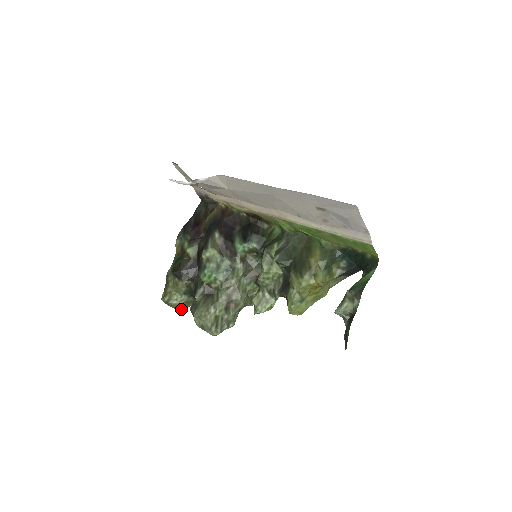
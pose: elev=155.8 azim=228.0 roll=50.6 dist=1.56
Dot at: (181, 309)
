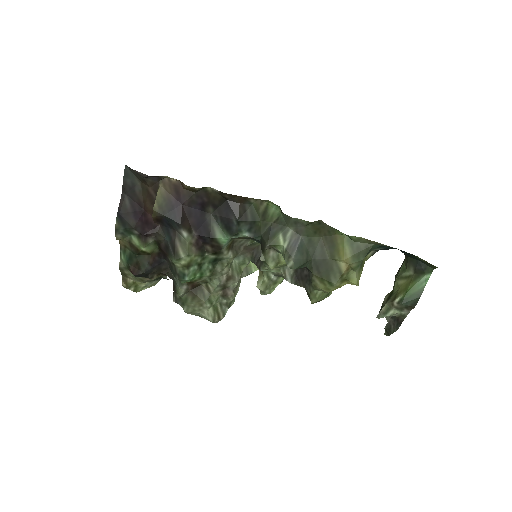
Dot at: occluded
